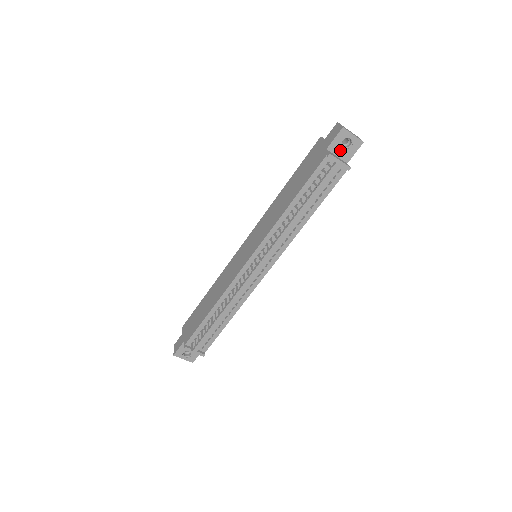
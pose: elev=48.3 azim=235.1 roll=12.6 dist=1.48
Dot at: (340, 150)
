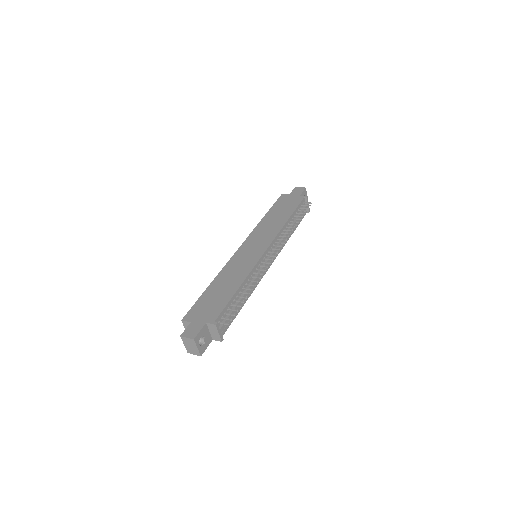
Dot at: occluded
